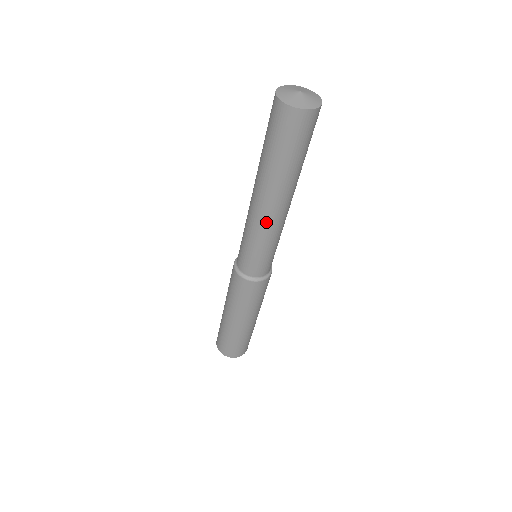
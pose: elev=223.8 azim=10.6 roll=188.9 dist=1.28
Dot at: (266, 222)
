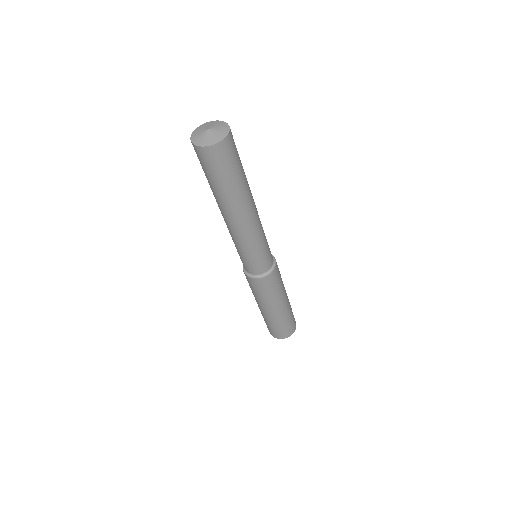
Dot at: (228, 227)
